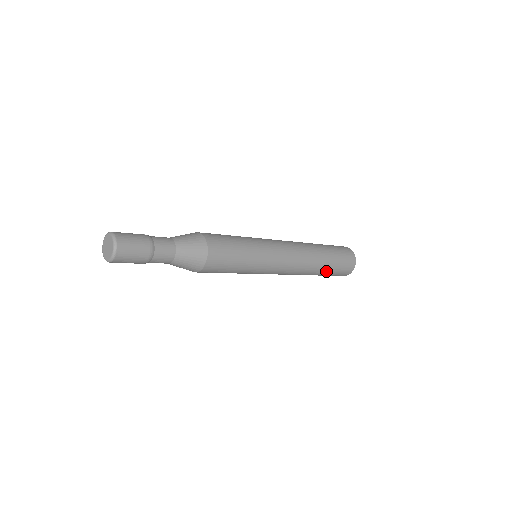
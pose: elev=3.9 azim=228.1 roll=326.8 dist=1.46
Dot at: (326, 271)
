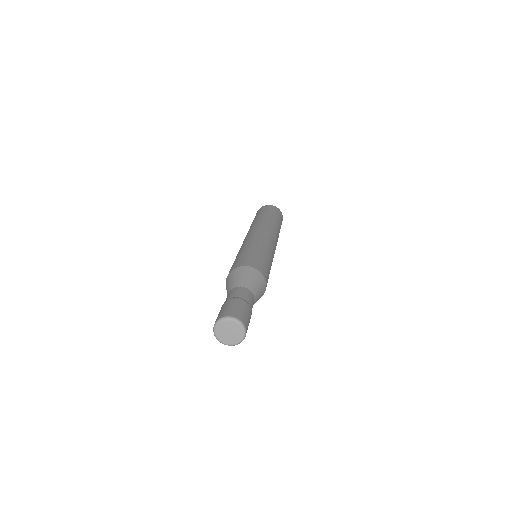
Dot at: occluded
